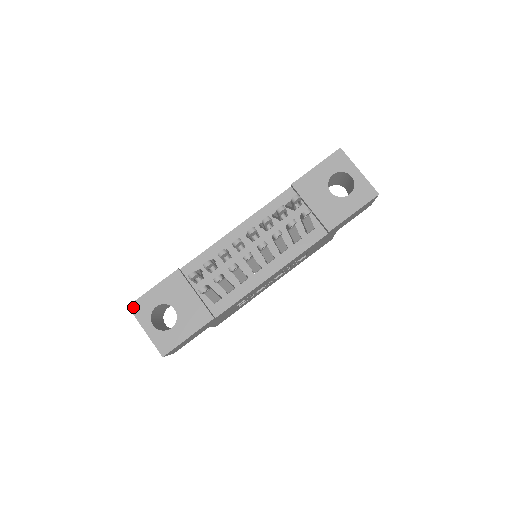
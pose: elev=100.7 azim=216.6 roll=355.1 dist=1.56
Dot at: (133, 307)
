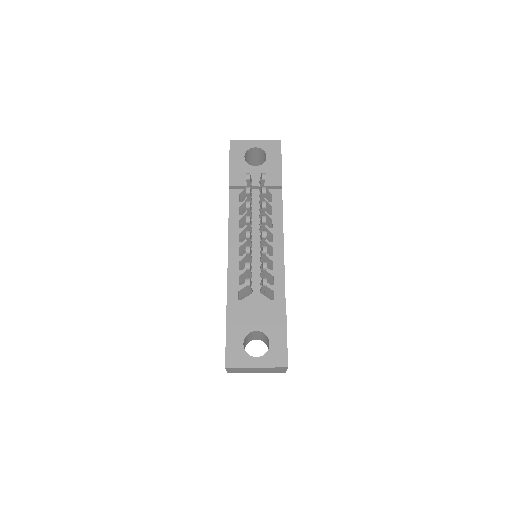
Dot at: (229, 364)
